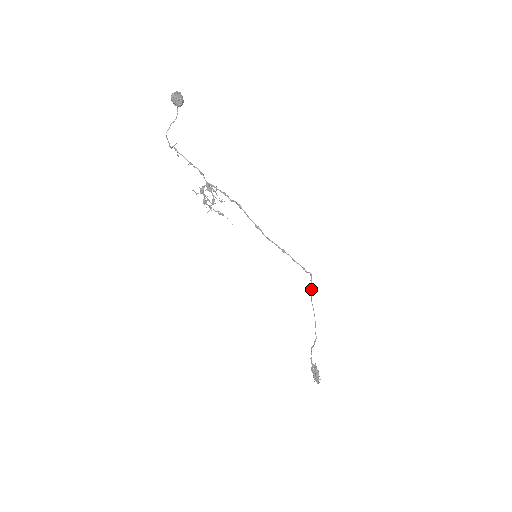
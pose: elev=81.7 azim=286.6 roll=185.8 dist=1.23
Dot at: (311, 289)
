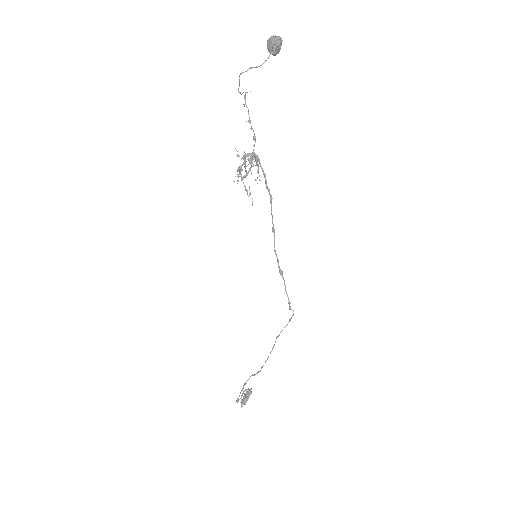
Dot at: occluded
